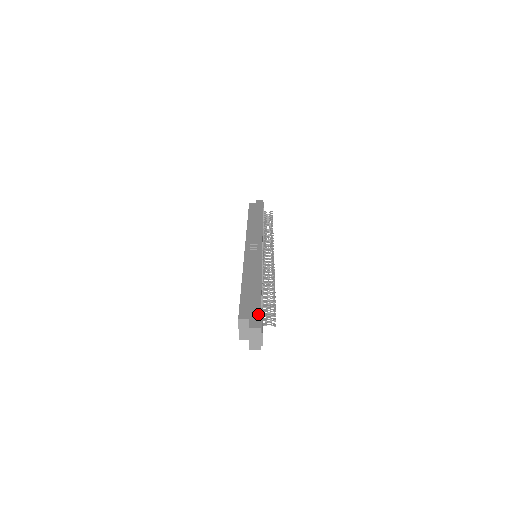
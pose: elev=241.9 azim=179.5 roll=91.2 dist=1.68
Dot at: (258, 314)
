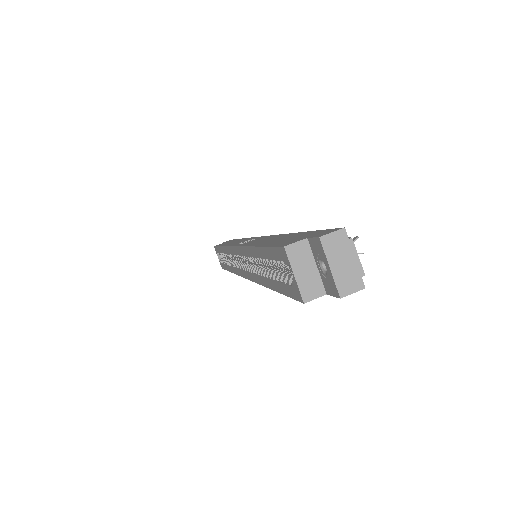
Dot at: (319, 231)
